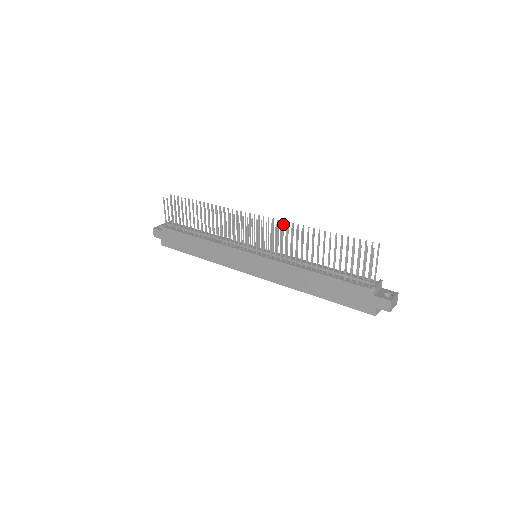
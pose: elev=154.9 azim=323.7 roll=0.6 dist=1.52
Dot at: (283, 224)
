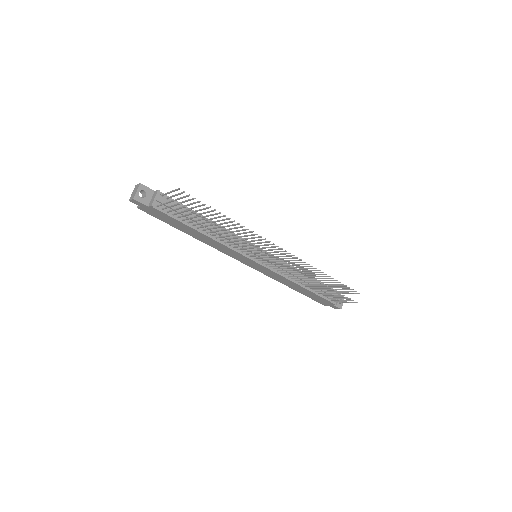
Dot at: (300, 260)
